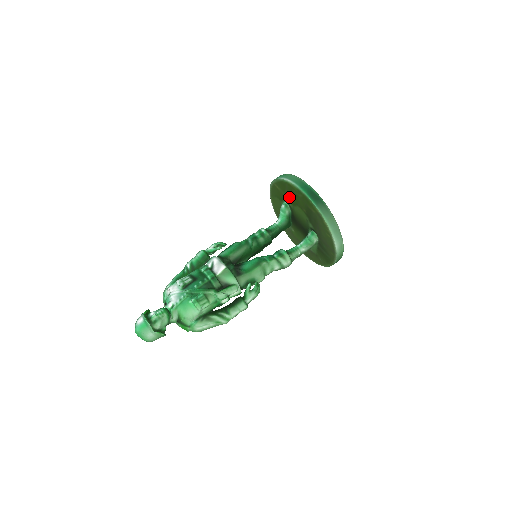
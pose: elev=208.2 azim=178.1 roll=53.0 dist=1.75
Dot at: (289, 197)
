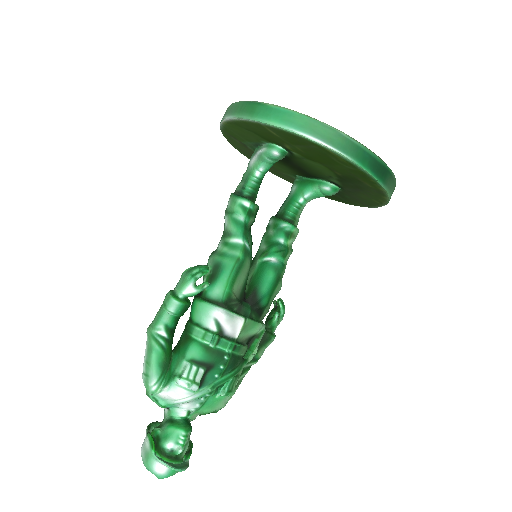
Dot at: (303, 152)
